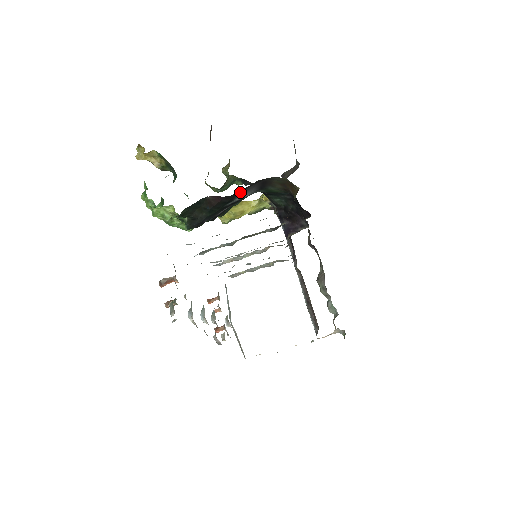
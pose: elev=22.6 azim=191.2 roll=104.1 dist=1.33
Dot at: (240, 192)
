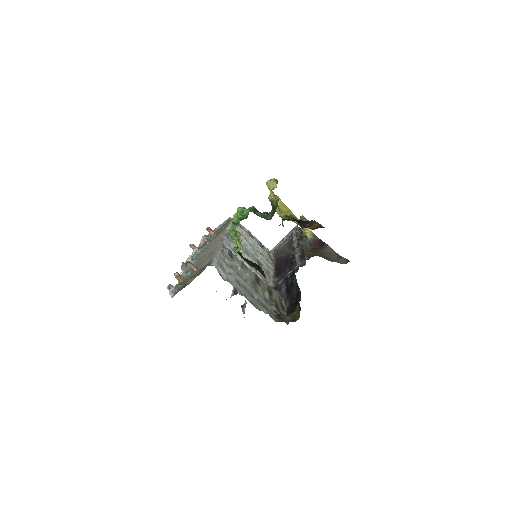
Dot at: occluded
